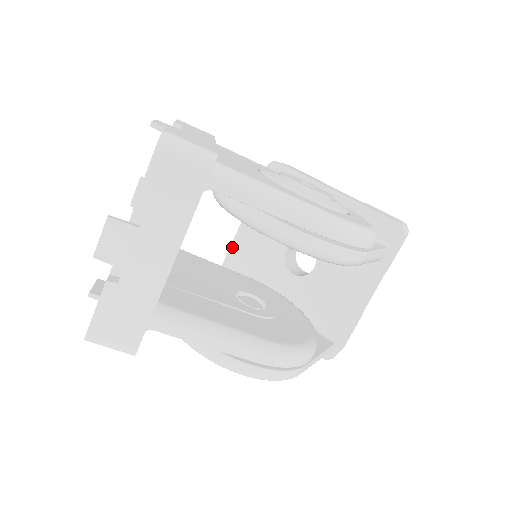
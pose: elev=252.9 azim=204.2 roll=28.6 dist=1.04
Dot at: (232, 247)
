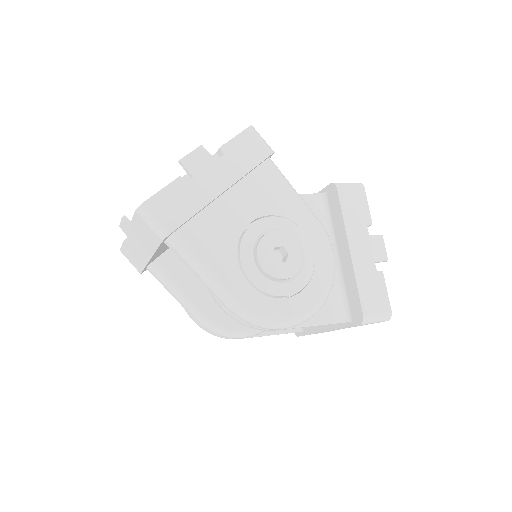
Dot at: occluded
